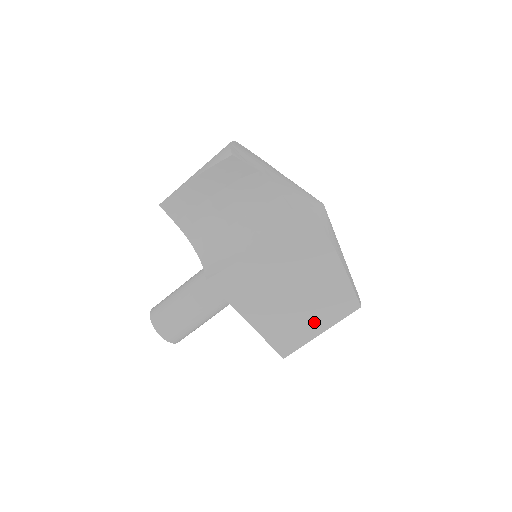
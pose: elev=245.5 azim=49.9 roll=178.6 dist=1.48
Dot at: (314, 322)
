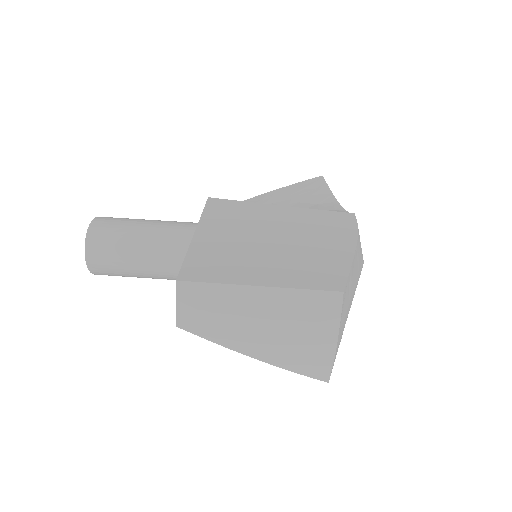
Dot at: (265, 272)
